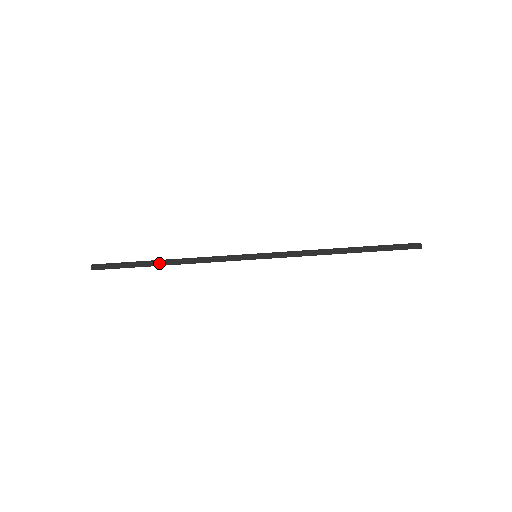
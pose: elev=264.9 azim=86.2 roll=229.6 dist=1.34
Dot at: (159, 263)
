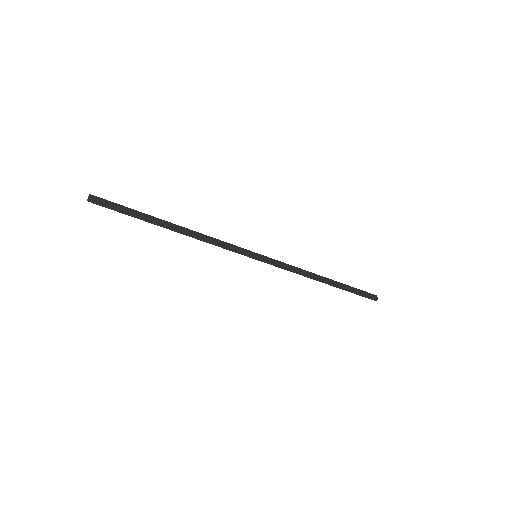
Dot at: (165, 225)
